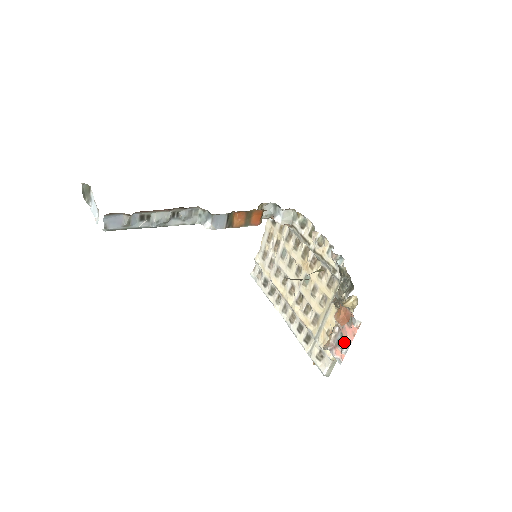
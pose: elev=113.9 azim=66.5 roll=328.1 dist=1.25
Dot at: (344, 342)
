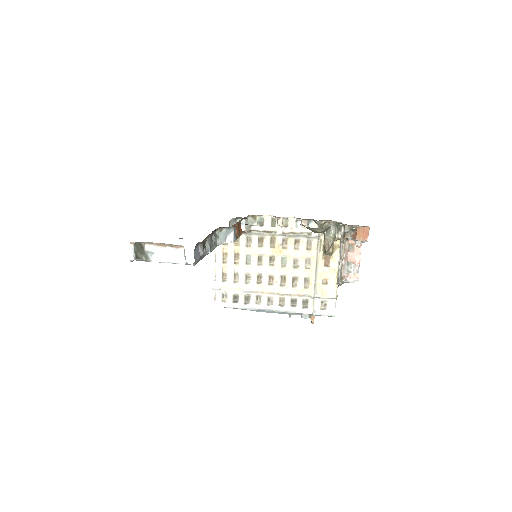
Dot at: (356, 264)
